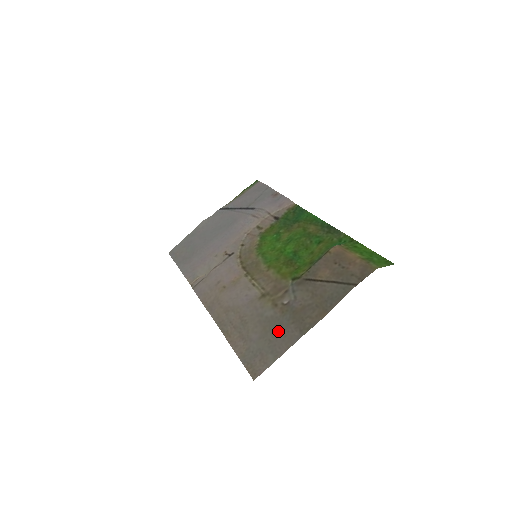
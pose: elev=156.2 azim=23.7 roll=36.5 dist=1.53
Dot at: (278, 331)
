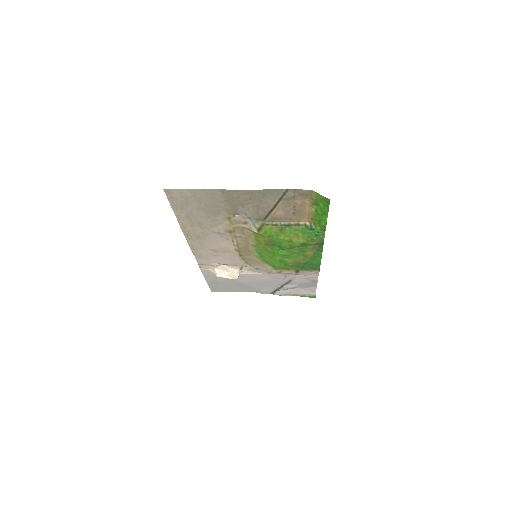
Dot at: (211, 203)
